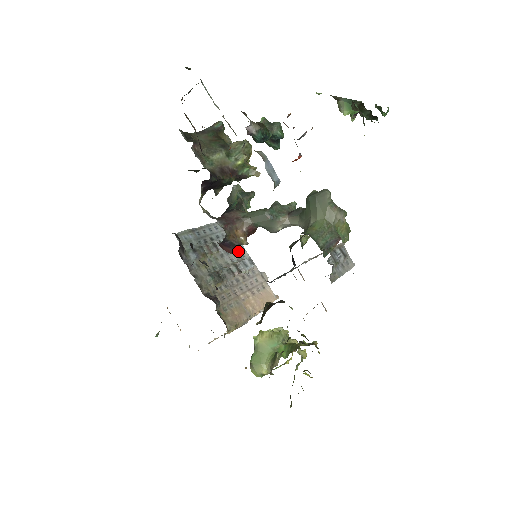
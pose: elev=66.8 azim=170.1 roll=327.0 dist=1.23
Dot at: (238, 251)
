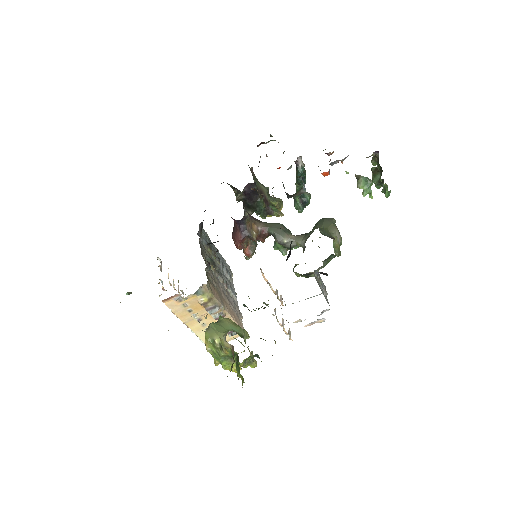
Dot at: (230, 283)
